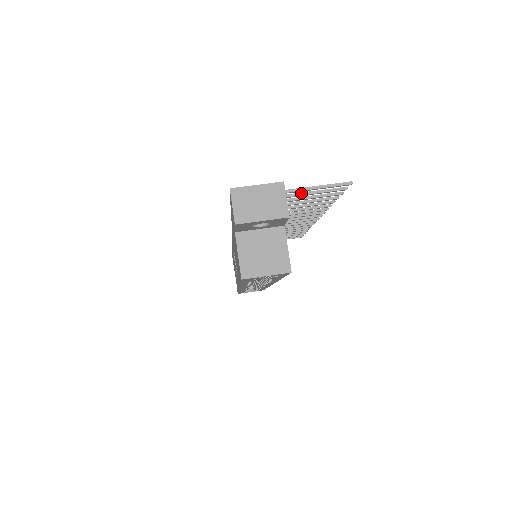
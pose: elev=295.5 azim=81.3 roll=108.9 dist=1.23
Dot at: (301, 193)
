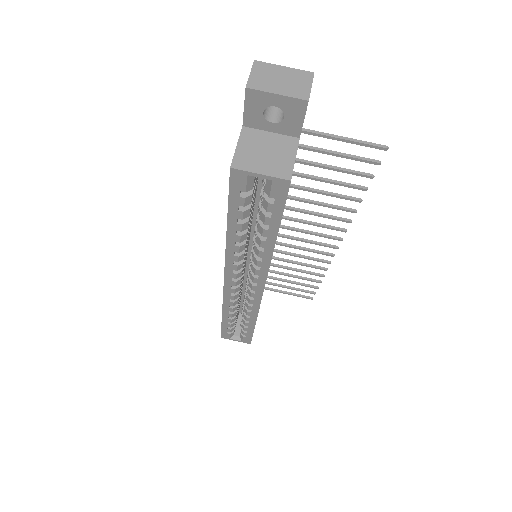
Dot at: (328, 150)
